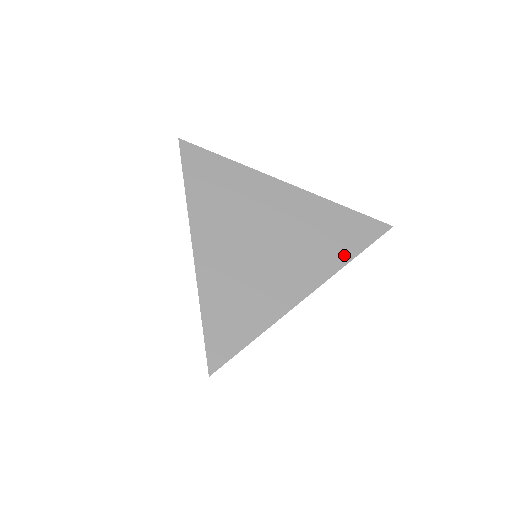
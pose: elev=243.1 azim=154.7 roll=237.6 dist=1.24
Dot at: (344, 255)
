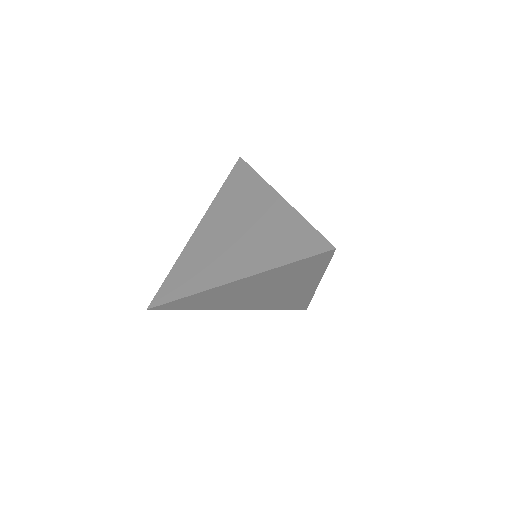
Dot at: occluded
